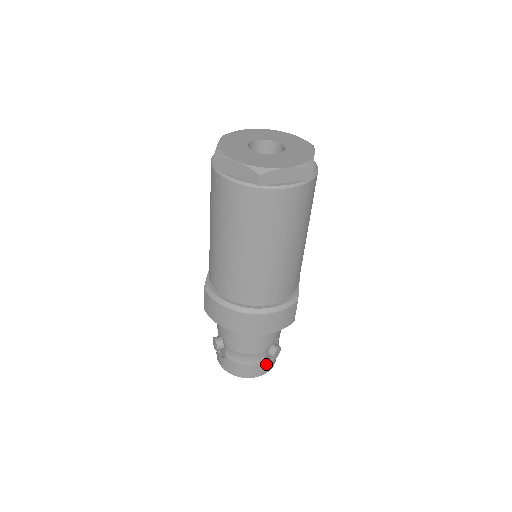
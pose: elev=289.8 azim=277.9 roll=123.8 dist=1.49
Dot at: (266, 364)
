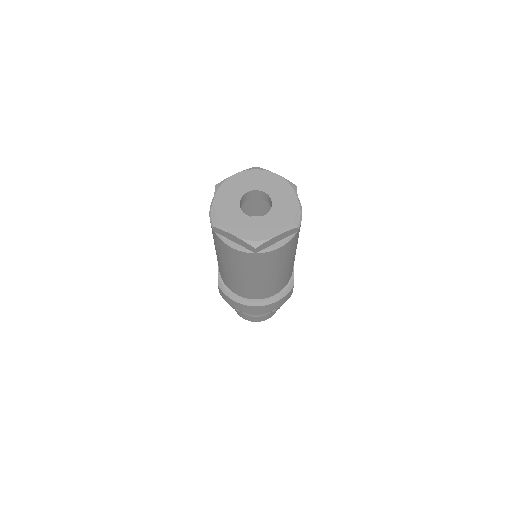
Dot at: (273, 312)
